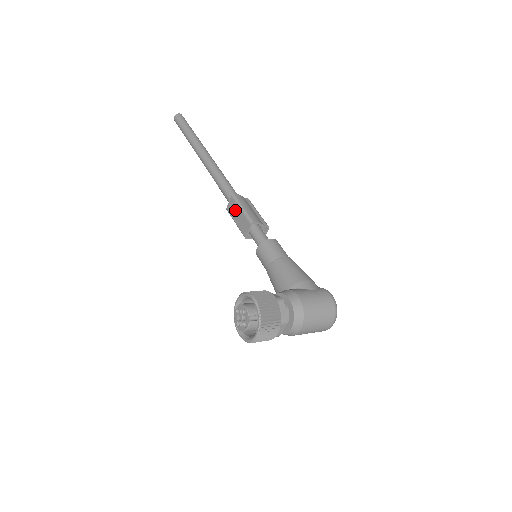
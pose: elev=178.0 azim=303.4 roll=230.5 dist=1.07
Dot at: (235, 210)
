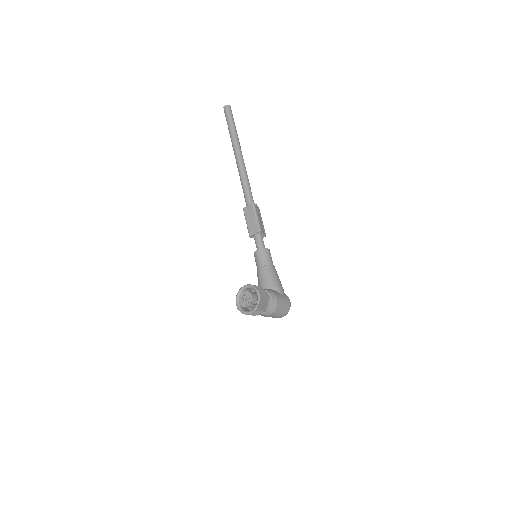
Dot at: (250, 214)
